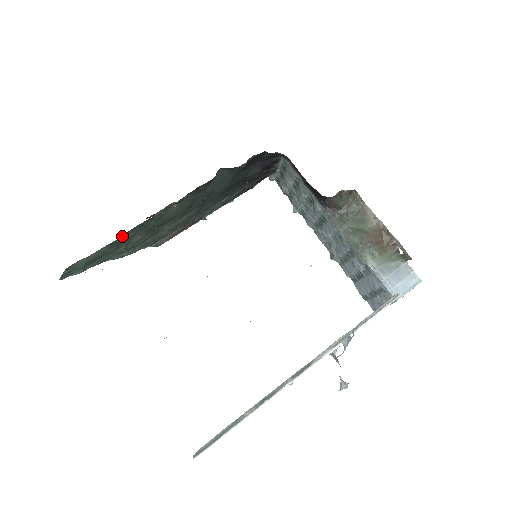
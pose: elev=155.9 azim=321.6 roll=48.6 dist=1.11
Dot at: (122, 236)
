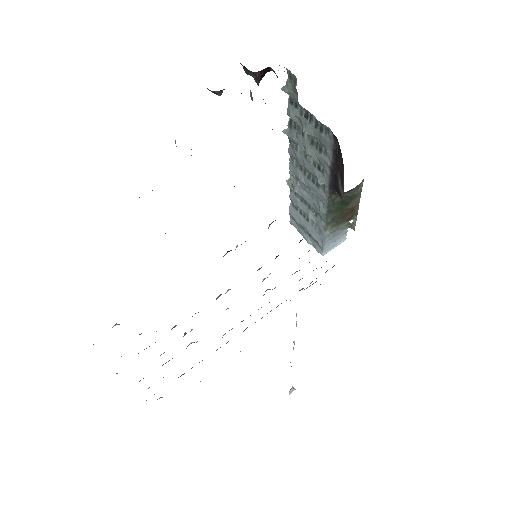
Dot at: occluded
